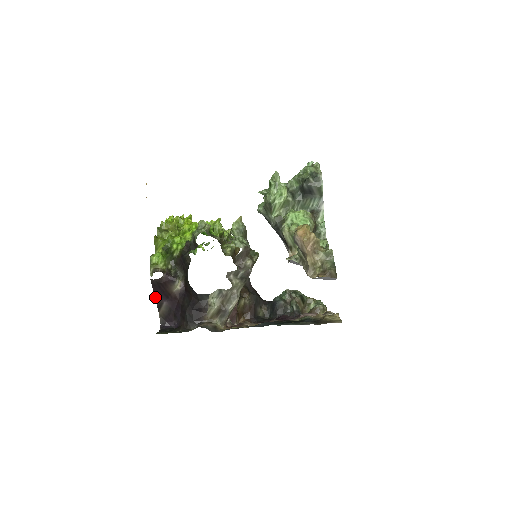
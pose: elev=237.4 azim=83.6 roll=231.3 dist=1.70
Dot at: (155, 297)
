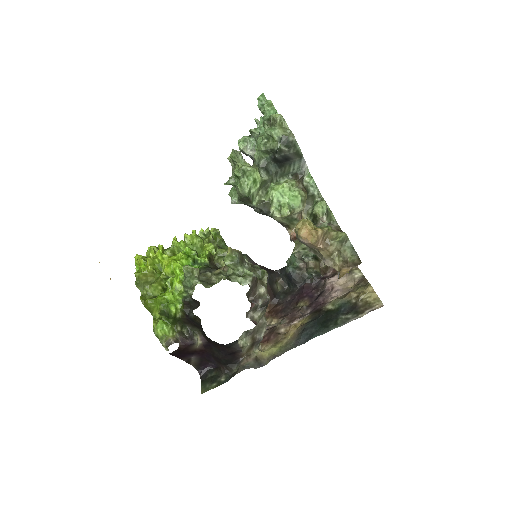
Dot at: occluded
